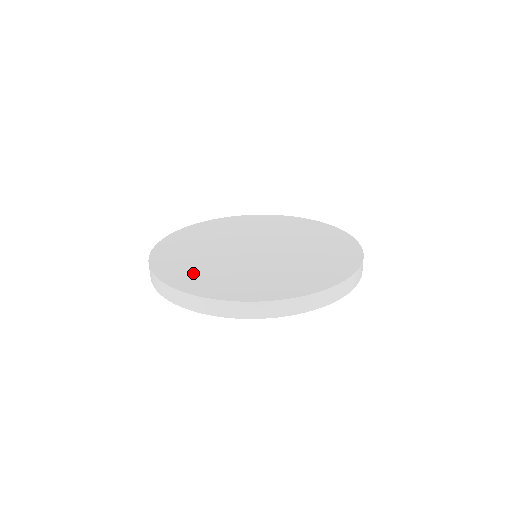
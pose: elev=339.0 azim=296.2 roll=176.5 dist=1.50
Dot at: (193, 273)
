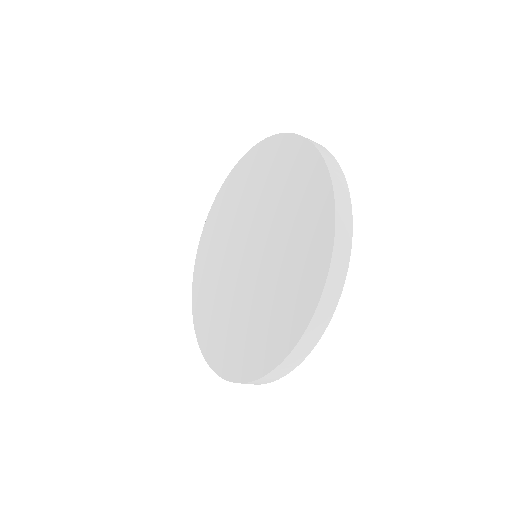
Dot at: (206, 302)
